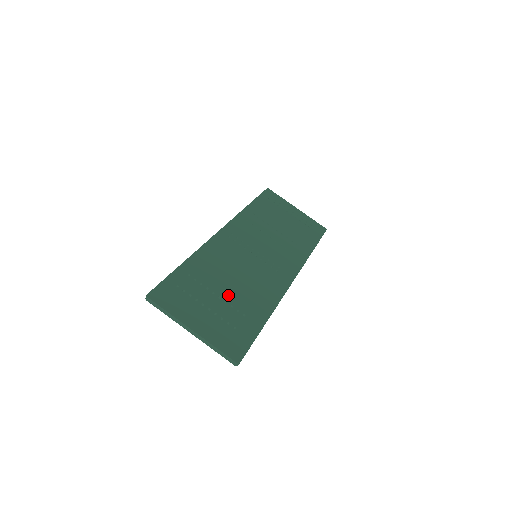
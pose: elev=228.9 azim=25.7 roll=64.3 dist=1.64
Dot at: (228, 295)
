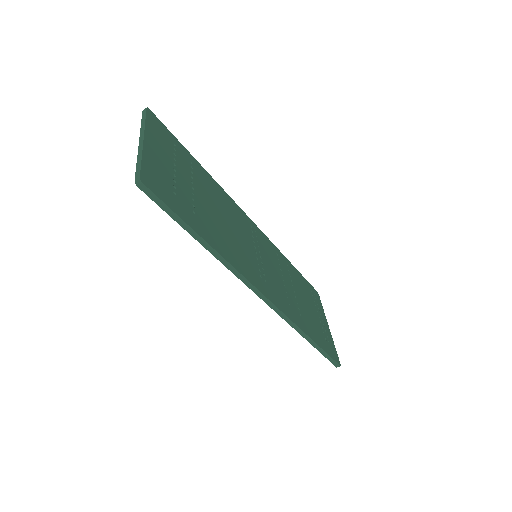
Dot at: (201, 200)
